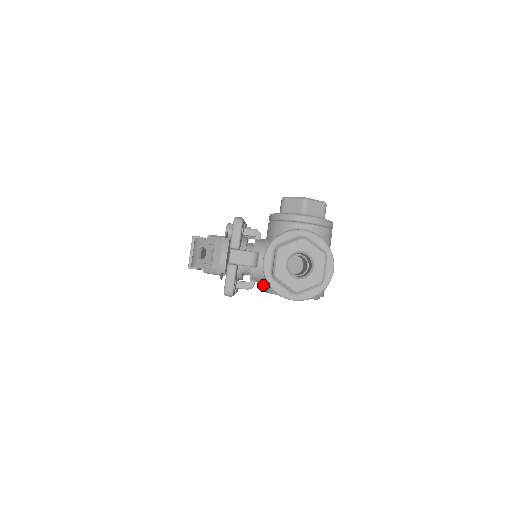
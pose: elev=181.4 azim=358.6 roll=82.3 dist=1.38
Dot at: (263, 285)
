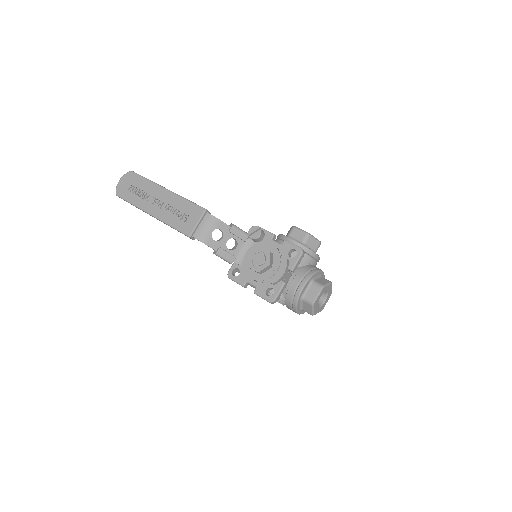
Dot at: occluded
